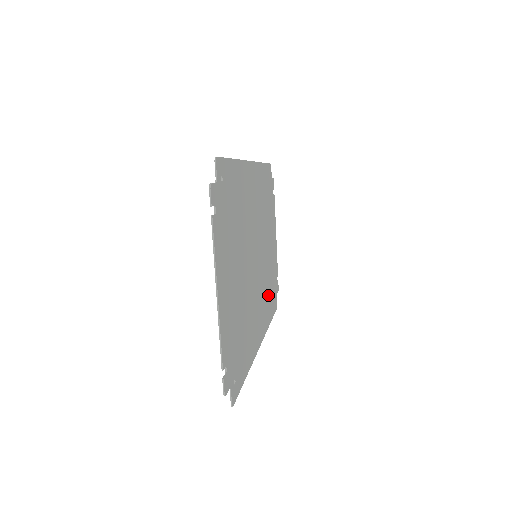
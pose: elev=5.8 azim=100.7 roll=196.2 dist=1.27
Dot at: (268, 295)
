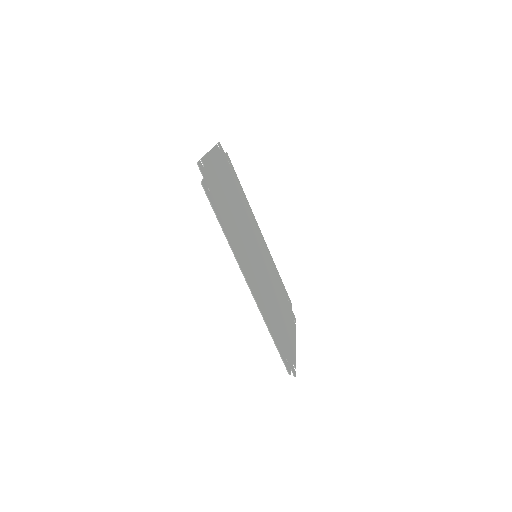
Dot at: (271, 316)
